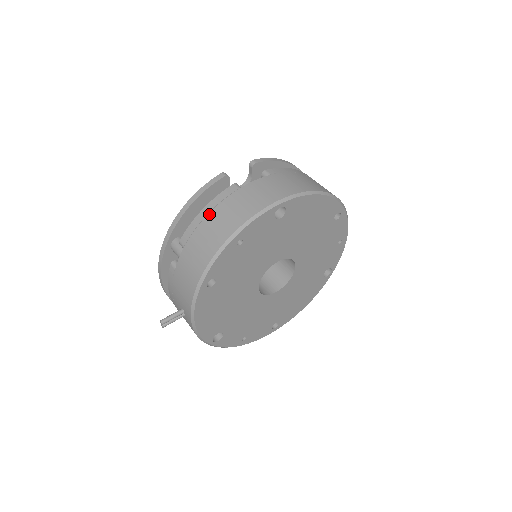
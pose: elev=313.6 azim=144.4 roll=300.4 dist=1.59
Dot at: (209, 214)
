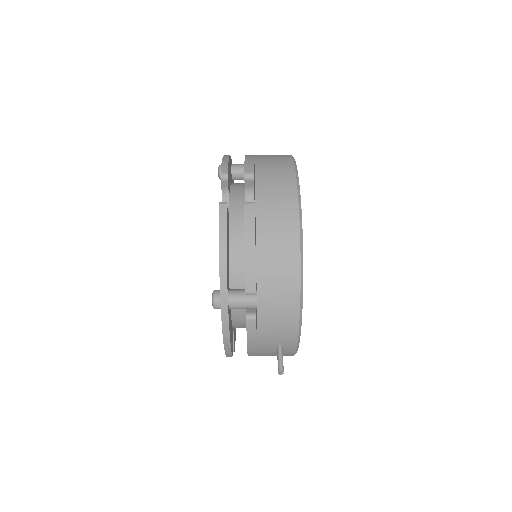
Dot at: (257, 246)
